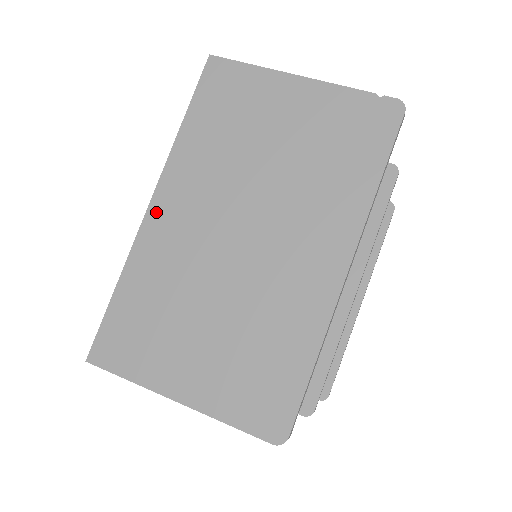
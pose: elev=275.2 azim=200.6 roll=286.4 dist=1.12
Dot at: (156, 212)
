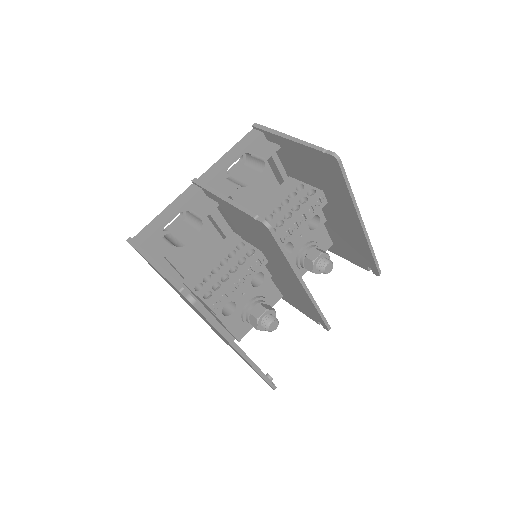
Dot at: occluded
